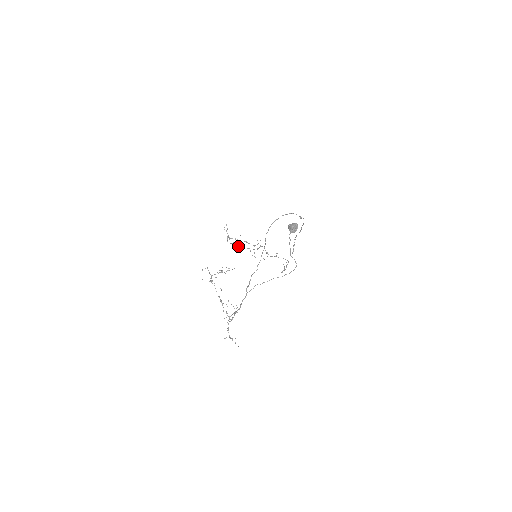
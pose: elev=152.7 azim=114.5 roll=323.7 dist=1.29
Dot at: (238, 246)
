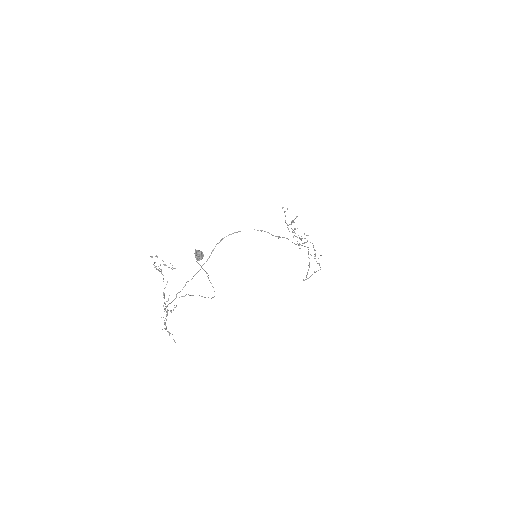
Dot at: occluded
